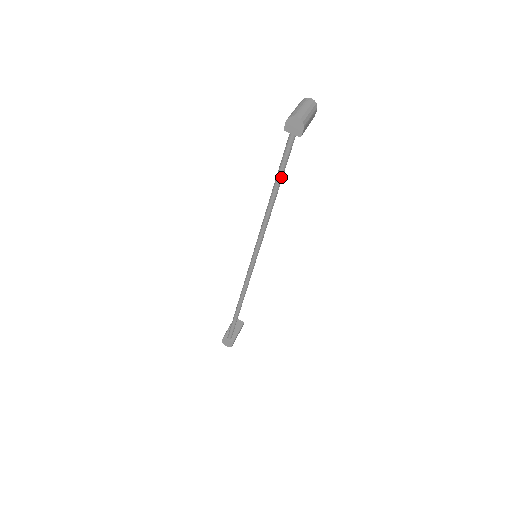
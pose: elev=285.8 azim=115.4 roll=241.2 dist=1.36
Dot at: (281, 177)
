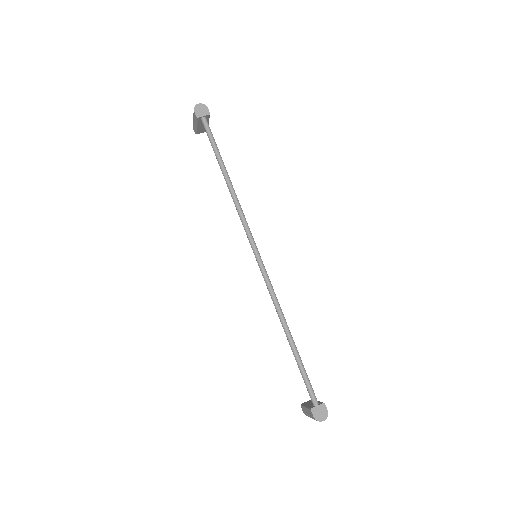
Dot at: (219, 154)
